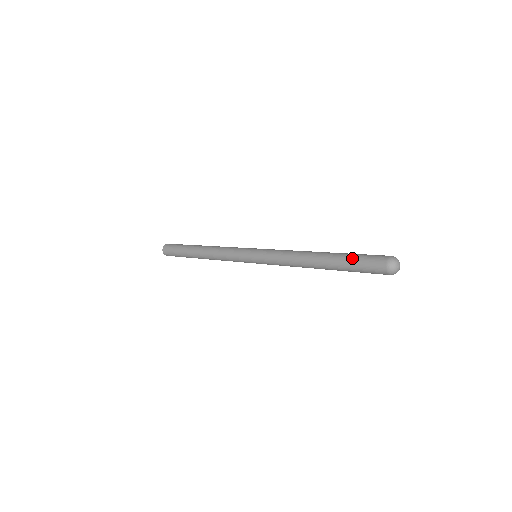
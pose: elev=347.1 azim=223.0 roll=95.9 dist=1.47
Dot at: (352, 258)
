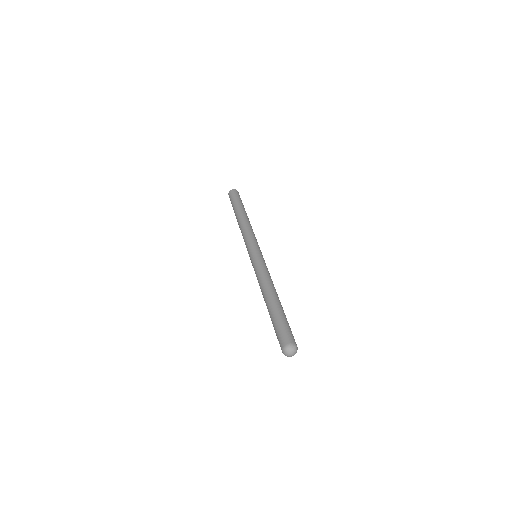
Dot at: (277, 321)
